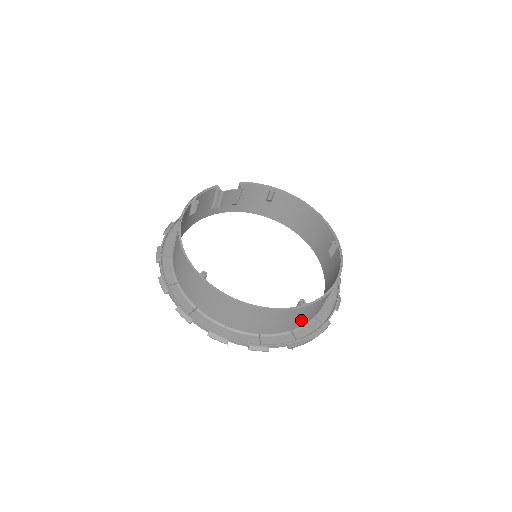
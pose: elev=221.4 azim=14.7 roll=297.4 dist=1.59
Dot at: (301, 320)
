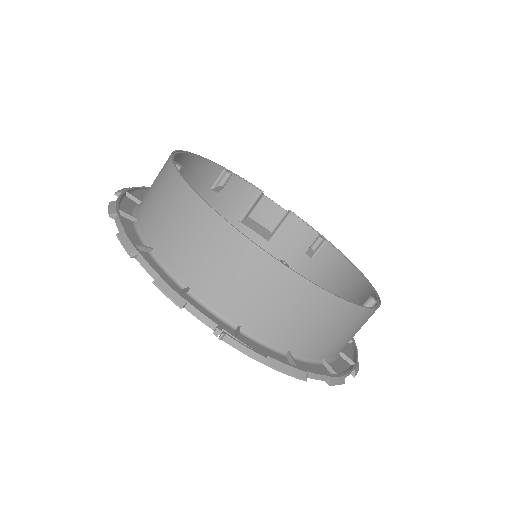
Dot at: (264, 313)
